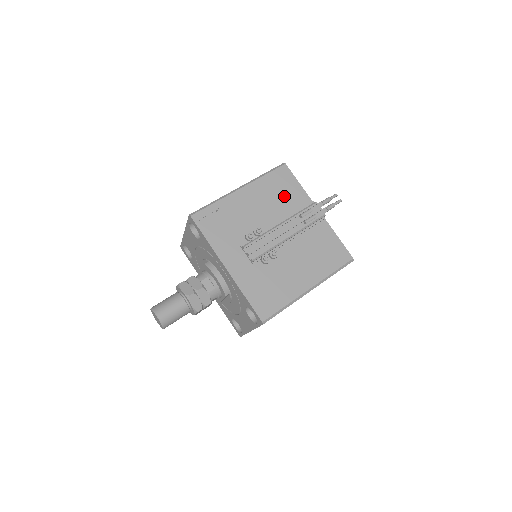
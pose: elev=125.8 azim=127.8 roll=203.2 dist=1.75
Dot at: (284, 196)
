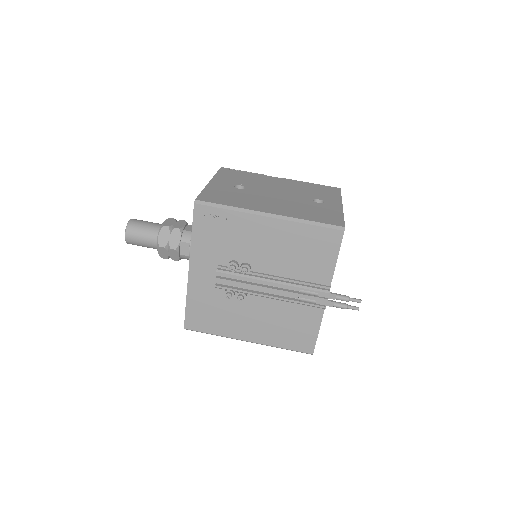
Dot at: (307, 259)
